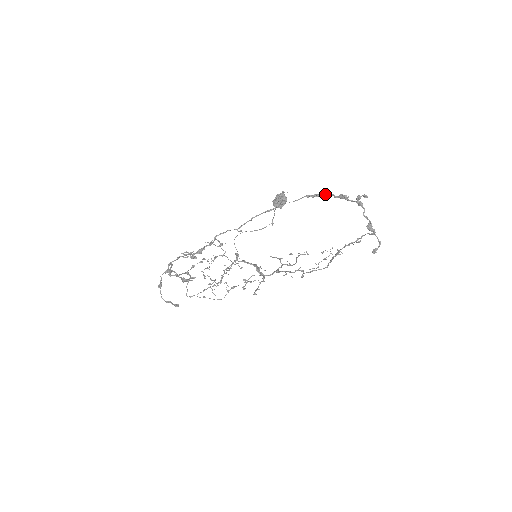
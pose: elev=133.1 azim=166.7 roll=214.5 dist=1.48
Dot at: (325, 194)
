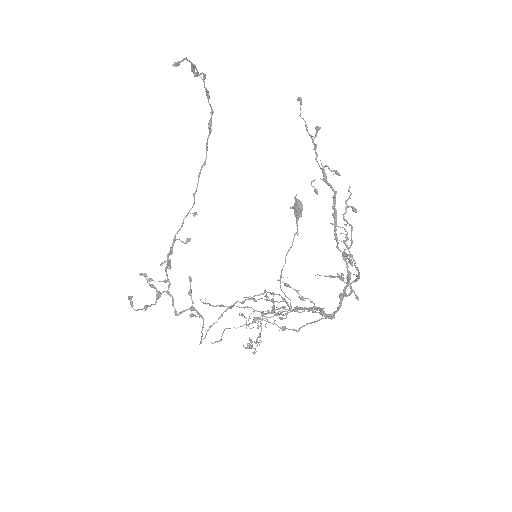
Dot at: (211, 114)
